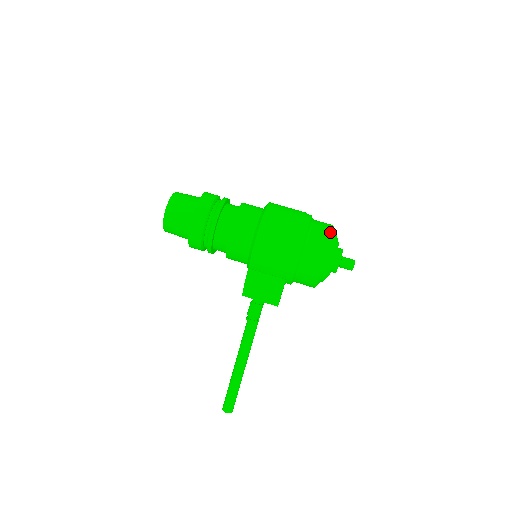
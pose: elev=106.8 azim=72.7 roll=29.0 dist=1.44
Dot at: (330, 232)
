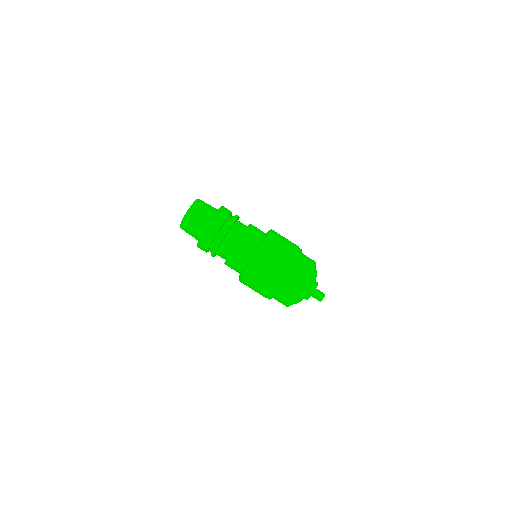
Dot at: (295, 297)
